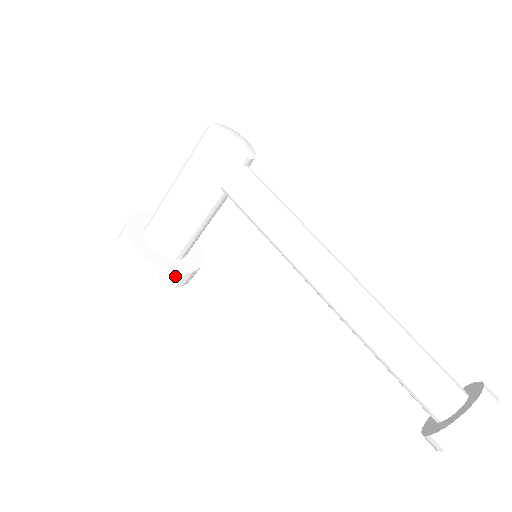
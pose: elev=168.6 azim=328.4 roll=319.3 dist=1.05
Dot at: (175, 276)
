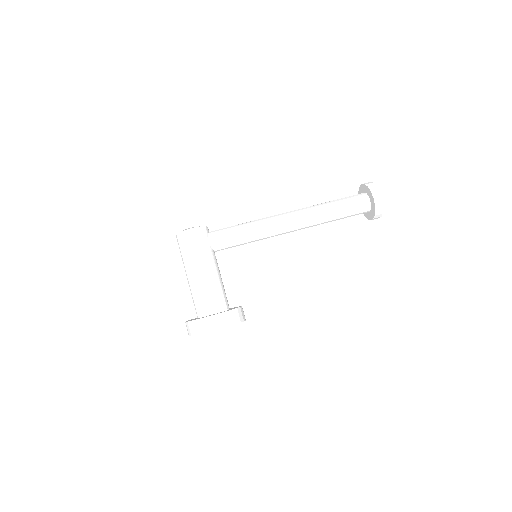
Dot at: (241, 310)
